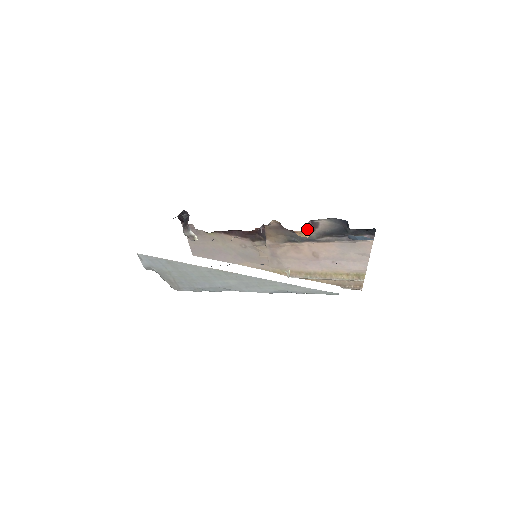
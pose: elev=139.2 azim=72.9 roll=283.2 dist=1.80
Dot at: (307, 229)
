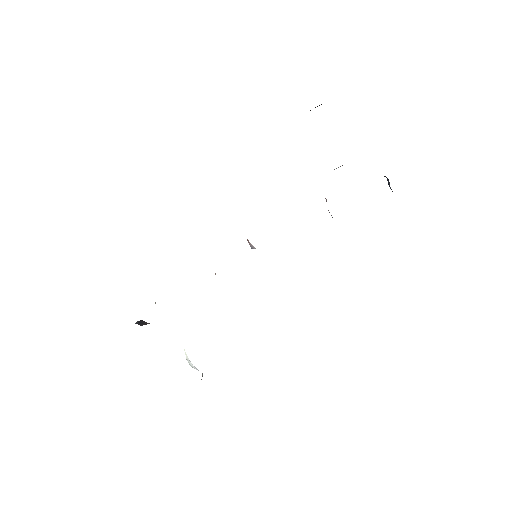
Dot at: occluded
